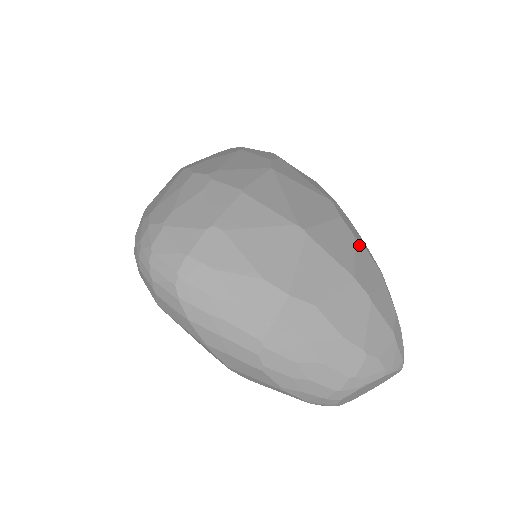
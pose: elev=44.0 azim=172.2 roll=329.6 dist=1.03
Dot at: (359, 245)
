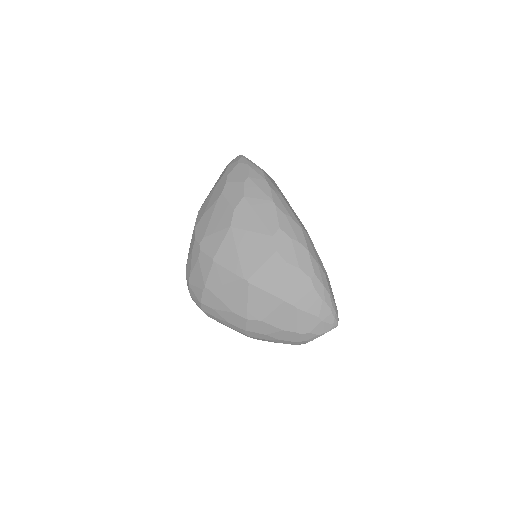
Dot at: (291, 268)
